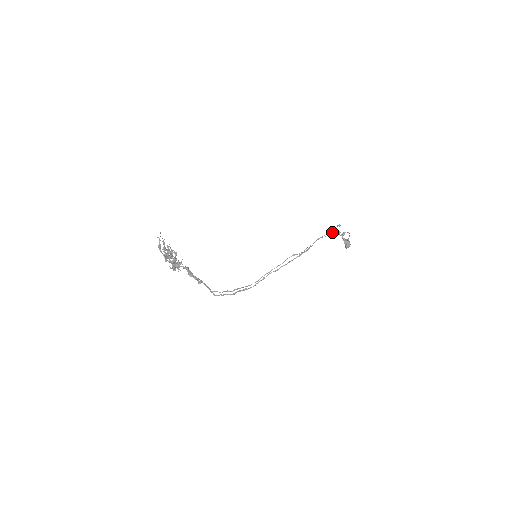
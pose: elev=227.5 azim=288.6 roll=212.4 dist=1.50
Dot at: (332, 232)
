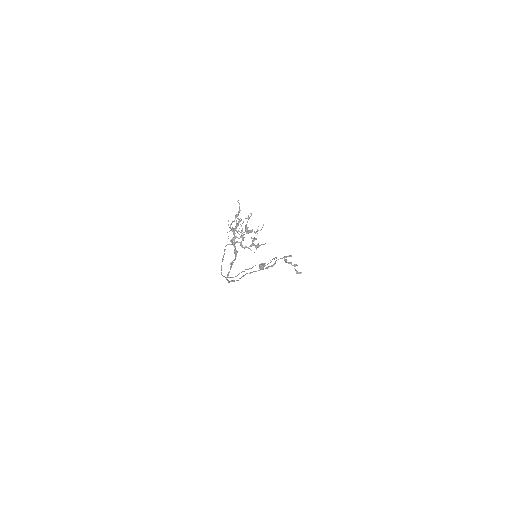
Dot at: occluded
